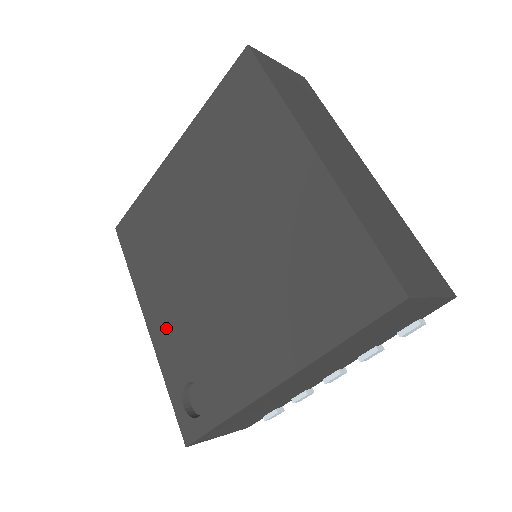
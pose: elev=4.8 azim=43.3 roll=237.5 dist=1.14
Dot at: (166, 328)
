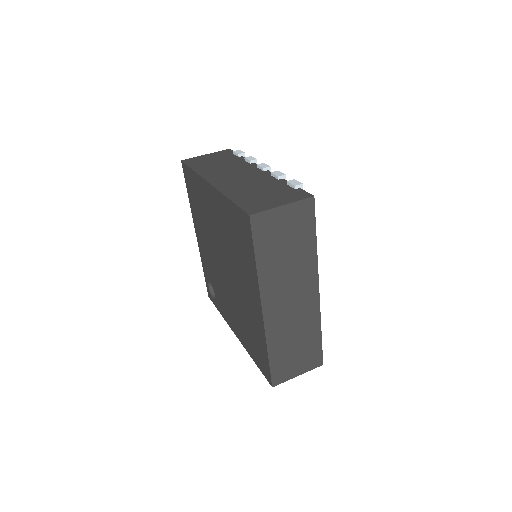
Dot at: (203, 252)
